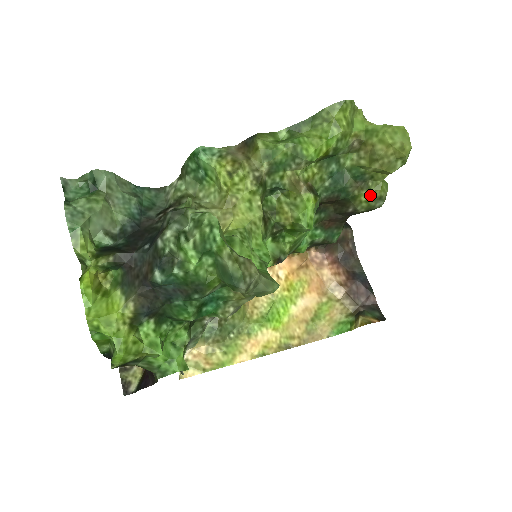
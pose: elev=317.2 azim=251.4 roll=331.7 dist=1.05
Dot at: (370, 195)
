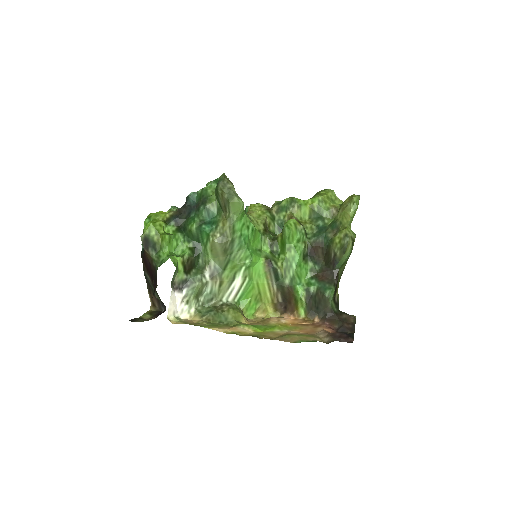
Dot at: (340, 235)
